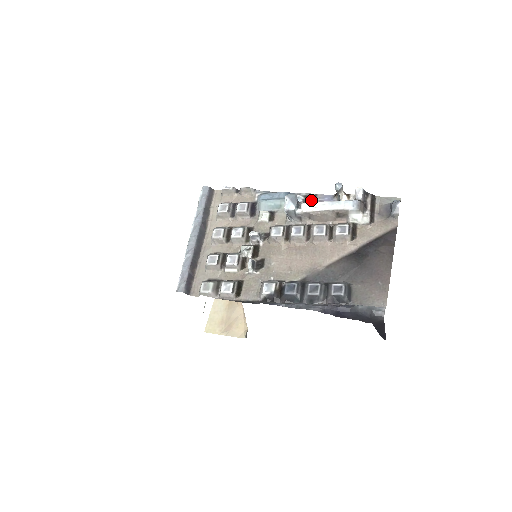
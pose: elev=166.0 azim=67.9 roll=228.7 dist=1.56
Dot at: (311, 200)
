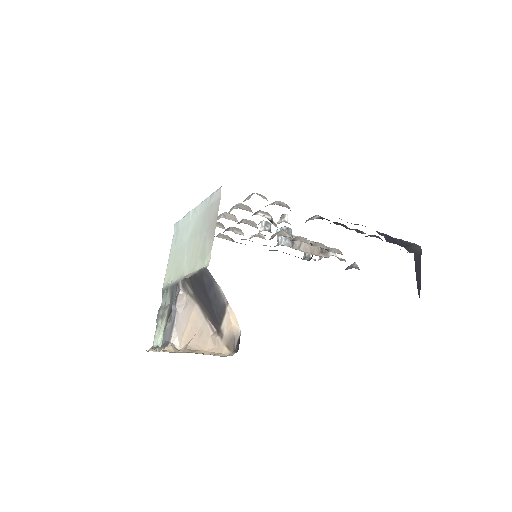
Dot at: occluded
